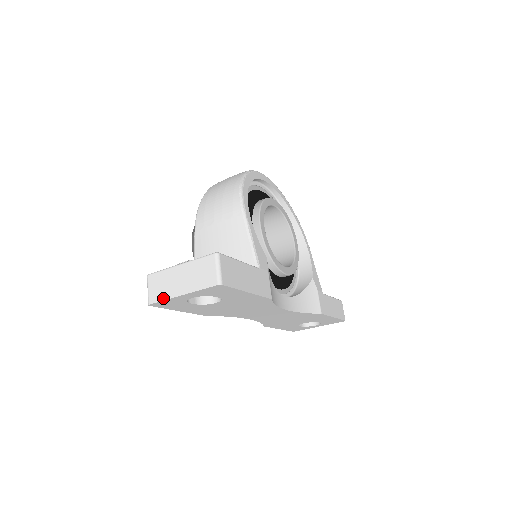
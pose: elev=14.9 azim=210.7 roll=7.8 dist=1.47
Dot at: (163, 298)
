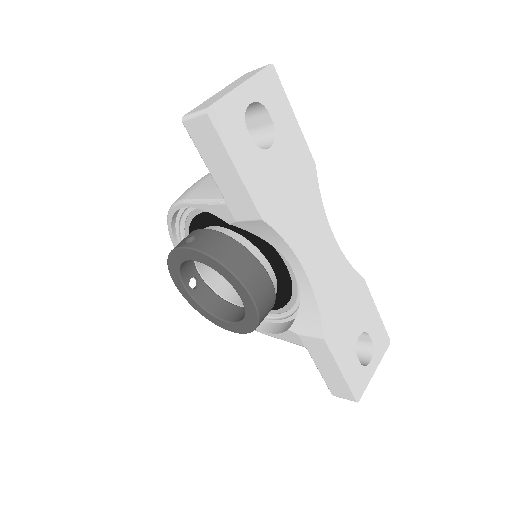
Dot at: (221, 97)
